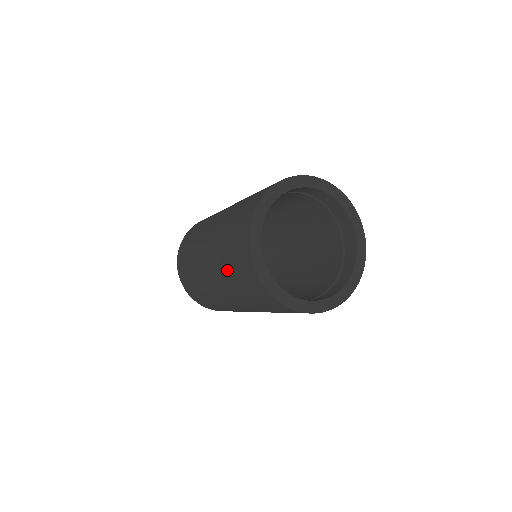
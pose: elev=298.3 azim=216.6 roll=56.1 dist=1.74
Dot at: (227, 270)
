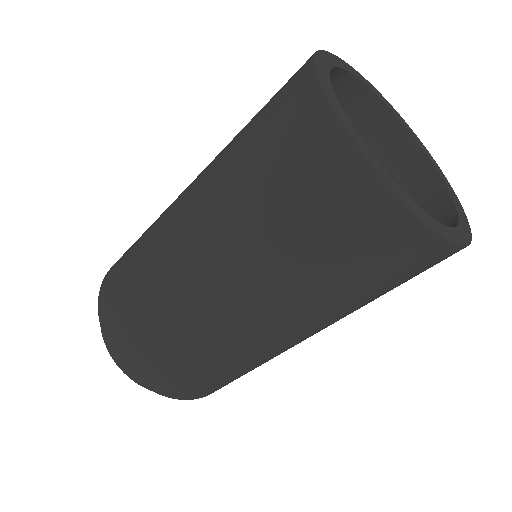
Dot at: (256, 210)
